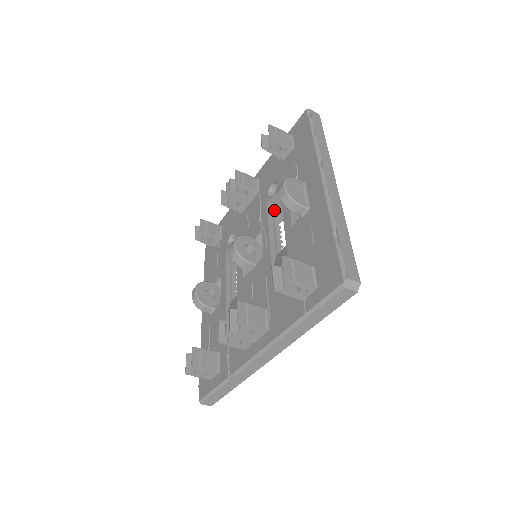
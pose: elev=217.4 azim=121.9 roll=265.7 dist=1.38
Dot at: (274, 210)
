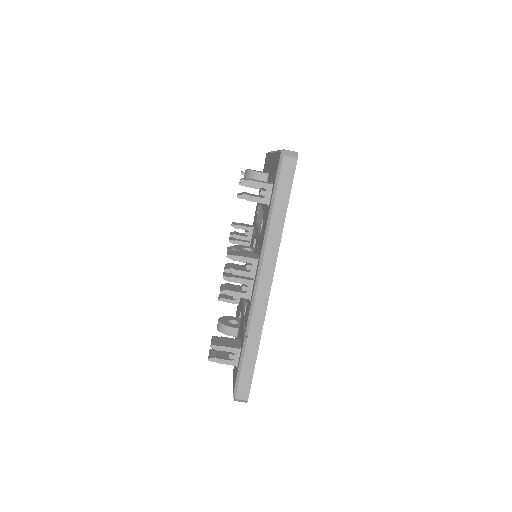
Dot at: (260, 218)
